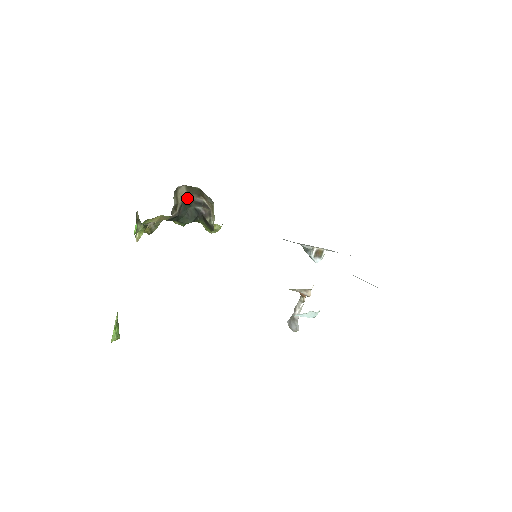
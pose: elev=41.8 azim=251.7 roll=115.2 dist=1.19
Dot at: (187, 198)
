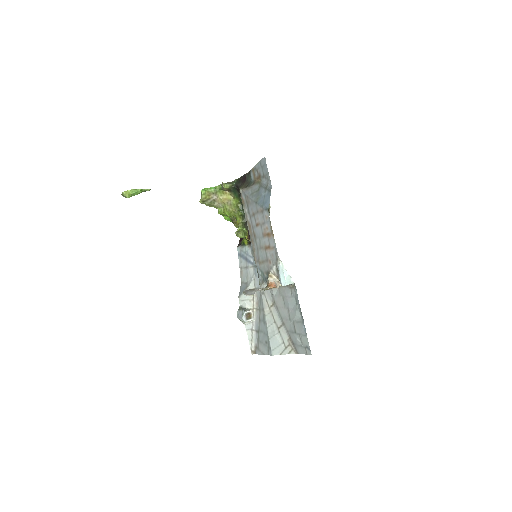
Dot at: occluded
